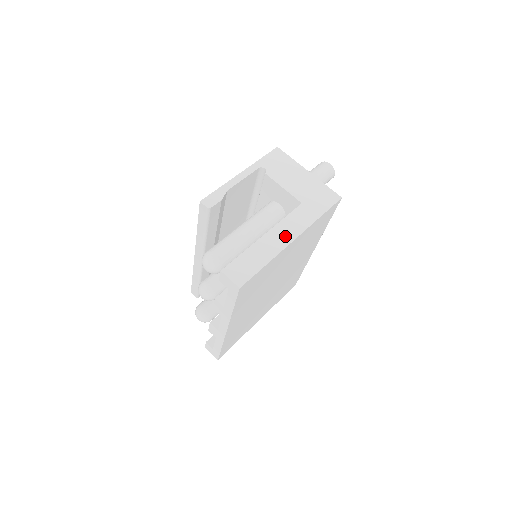
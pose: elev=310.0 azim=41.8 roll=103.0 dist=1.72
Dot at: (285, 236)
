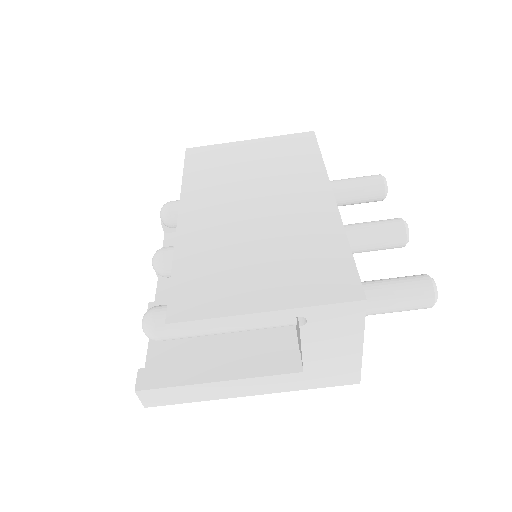
Dot at: (242, 390)
